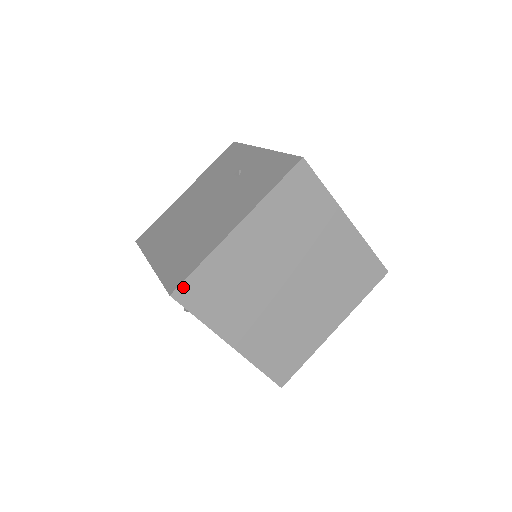
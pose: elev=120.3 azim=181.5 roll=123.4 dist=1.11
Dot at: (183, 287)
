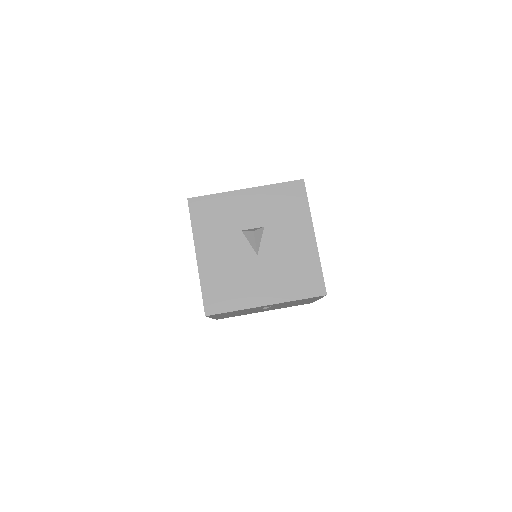
Dot at: occluded
